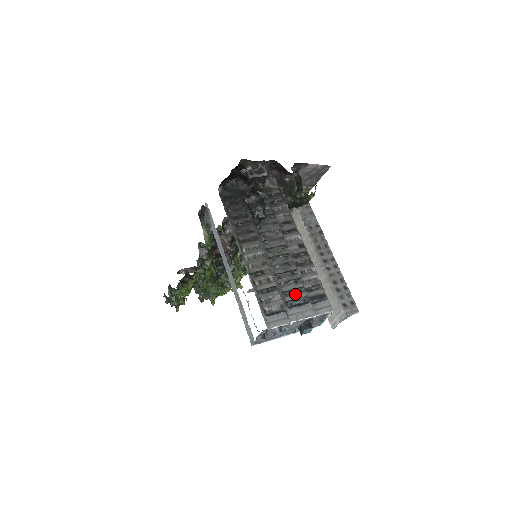
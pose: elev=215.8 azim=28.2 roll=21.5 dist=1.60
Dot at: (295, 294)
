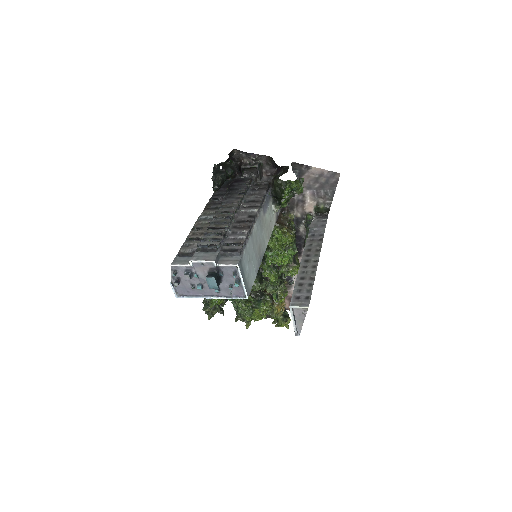
Dot at: (209, 241)
